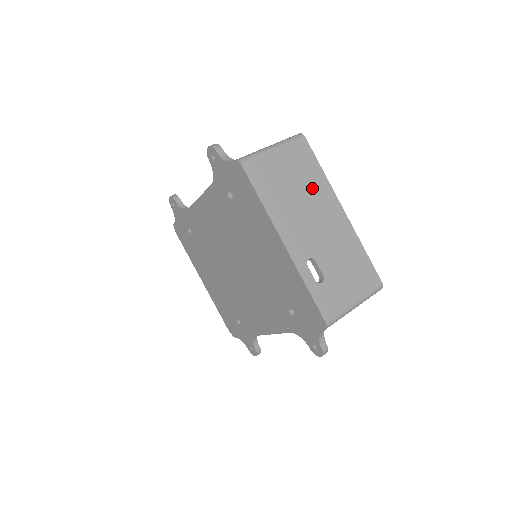
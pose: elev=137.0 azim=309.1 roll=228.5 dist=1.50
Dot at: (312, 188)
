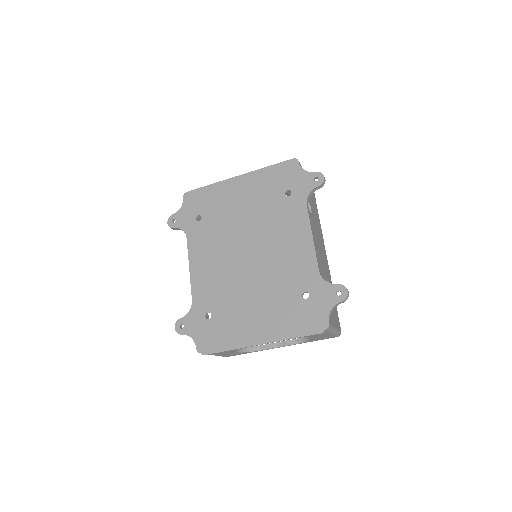
Dot at: occluded
